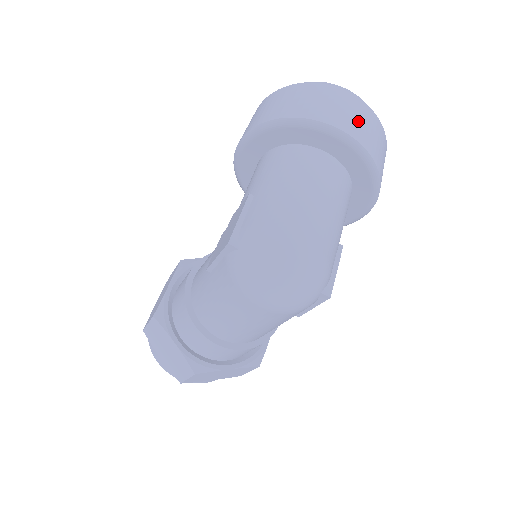
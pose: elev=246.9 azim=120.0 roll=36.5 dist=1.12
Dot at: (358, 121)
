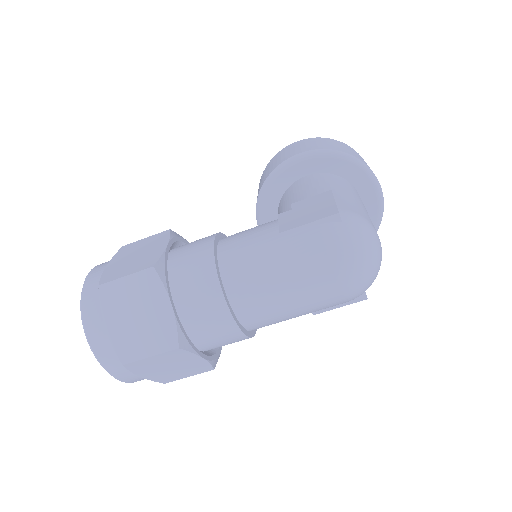
Dot at: occluded
